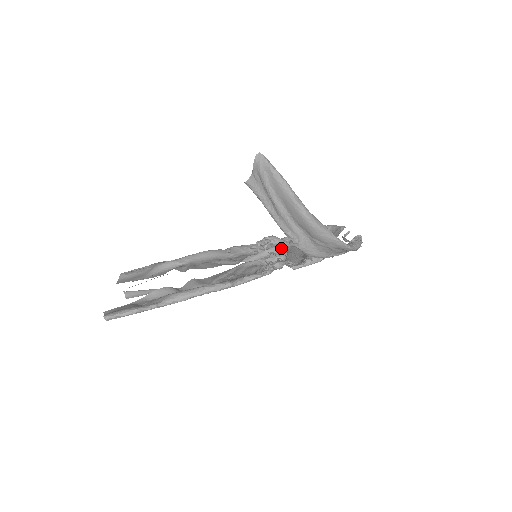
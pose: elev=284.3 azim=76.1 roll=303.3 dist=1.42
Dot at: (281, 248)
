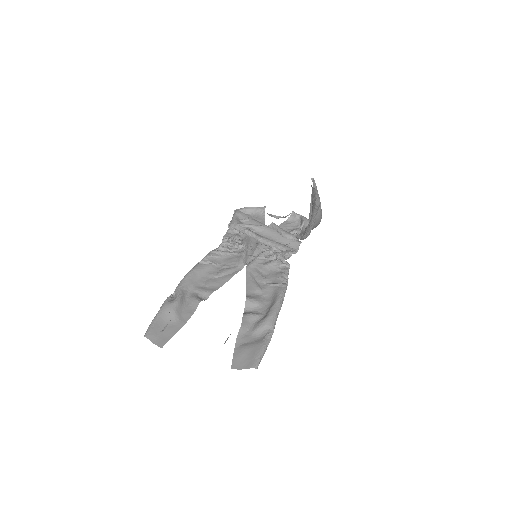
Dot at: (248, 241)
